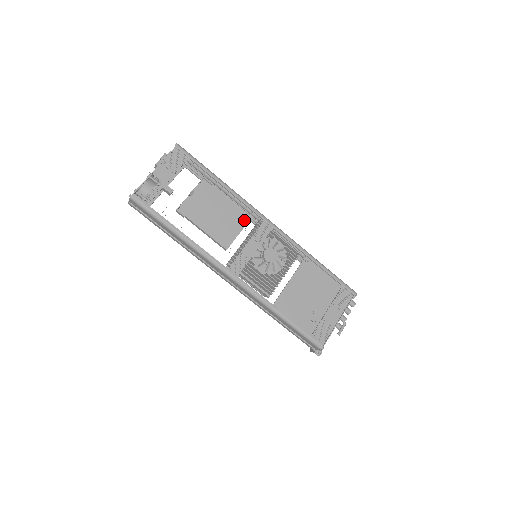
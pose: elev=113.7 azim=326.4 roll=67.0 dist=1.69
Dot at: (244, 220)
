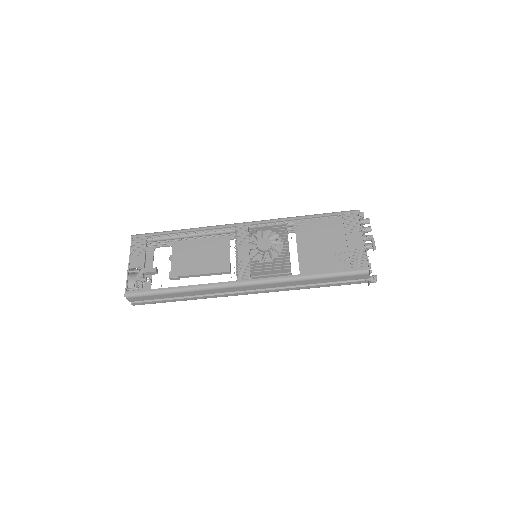
Dot at: (225, 241)
